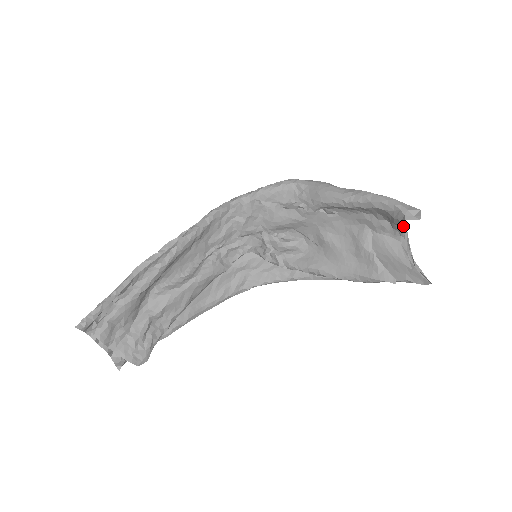
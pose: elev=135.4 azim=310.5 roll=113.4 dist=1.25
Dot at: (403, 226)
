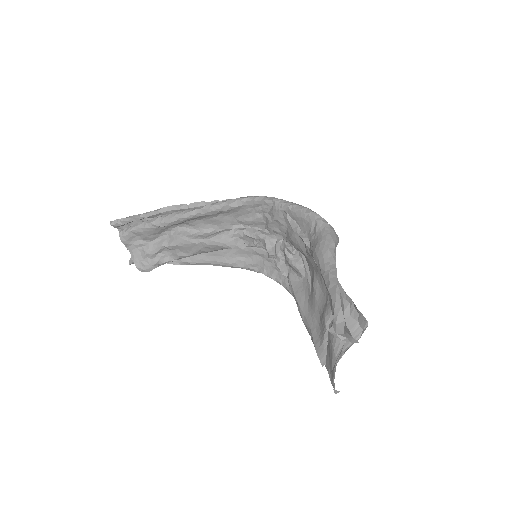
Dot at: (363, 329)
